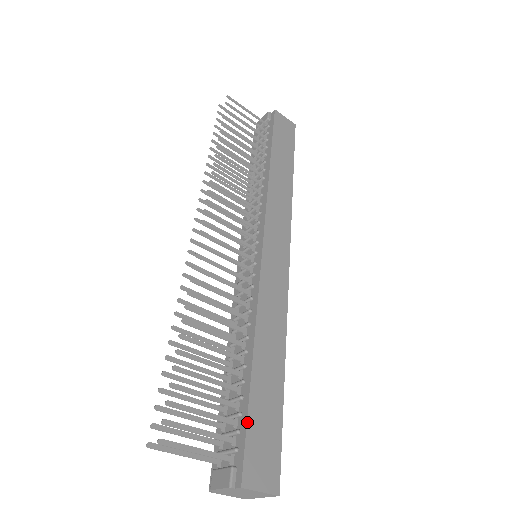
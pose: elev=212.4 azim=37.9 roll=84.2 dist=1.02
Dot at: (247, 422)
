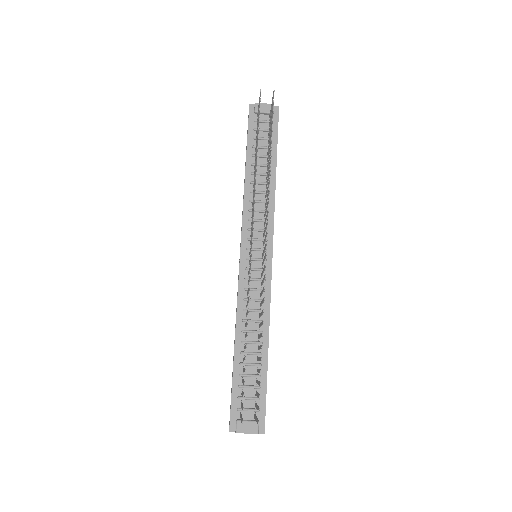
Dot at: occluded
